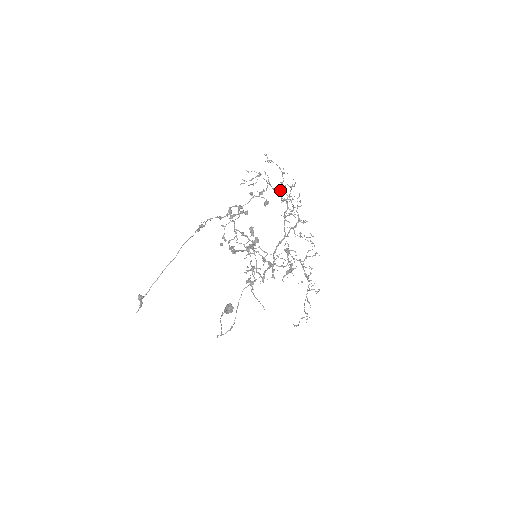
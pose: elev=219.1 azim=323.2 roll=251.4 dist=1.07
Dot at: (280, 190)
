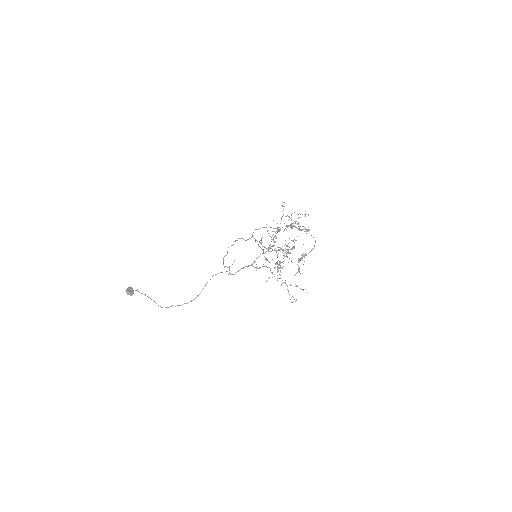
Dot at: occluded
